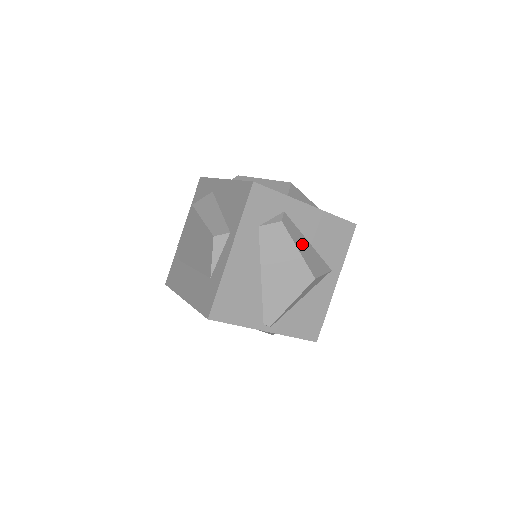
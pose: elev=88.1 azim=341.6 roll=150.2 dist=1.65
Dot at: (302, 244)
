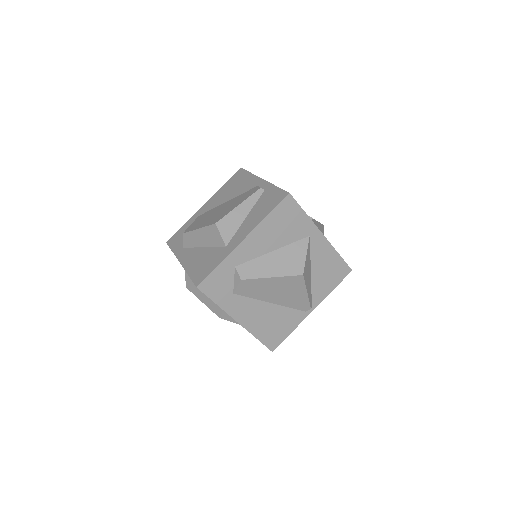
Dot at: (270, 265)
